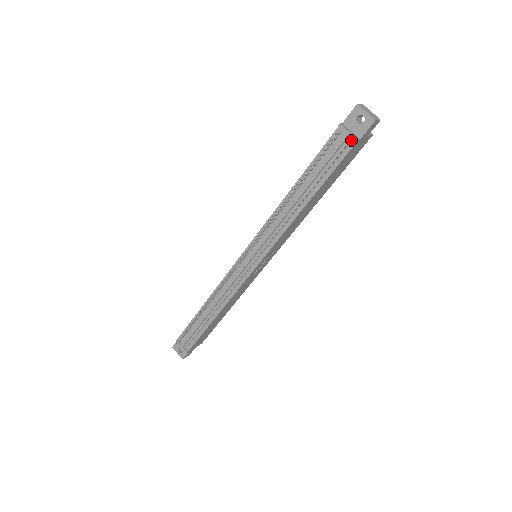
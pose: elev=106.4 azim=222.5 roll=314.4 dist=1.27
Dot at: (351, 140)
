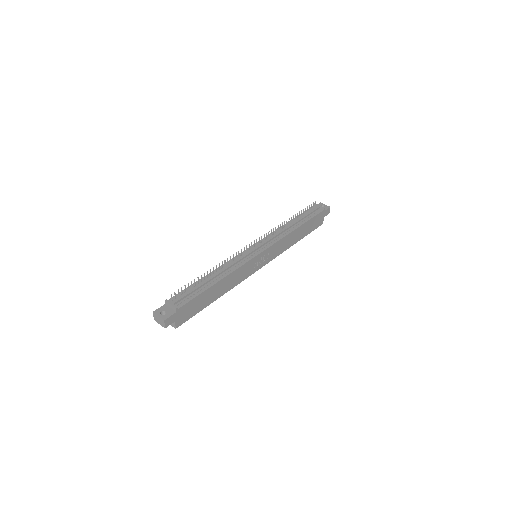
Dot at: (321, 209)
